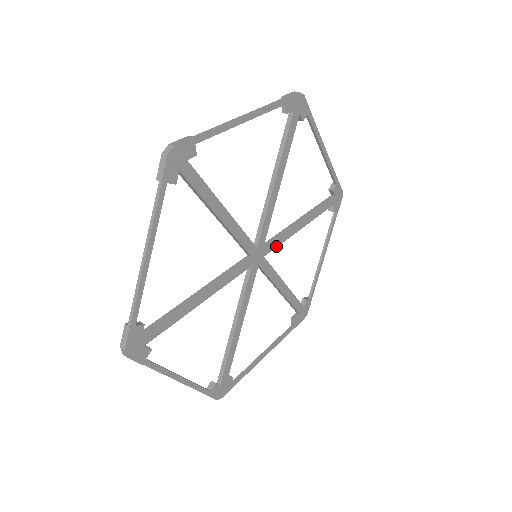
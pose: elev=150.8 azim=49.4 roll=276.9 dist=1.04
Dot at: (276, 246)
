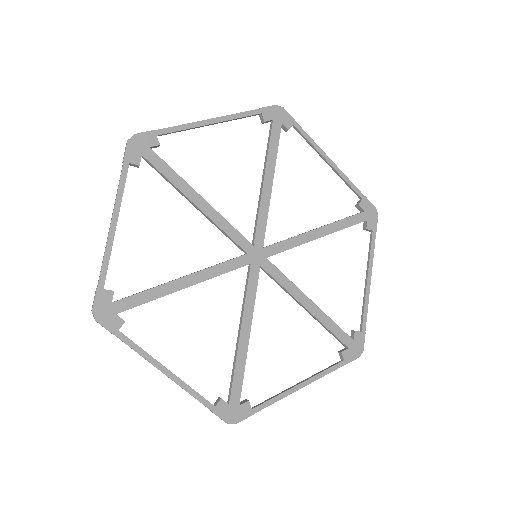
Dot at: (283, 250)
